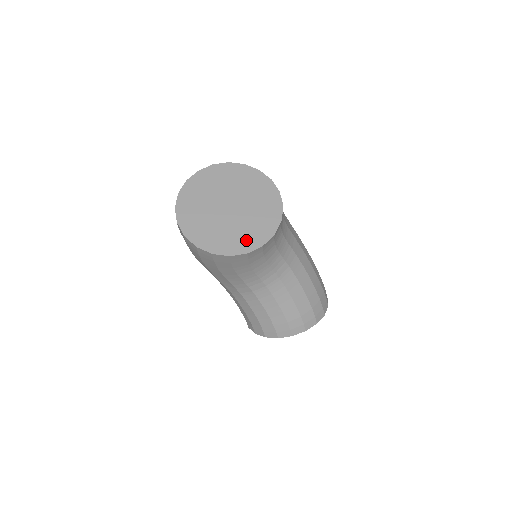
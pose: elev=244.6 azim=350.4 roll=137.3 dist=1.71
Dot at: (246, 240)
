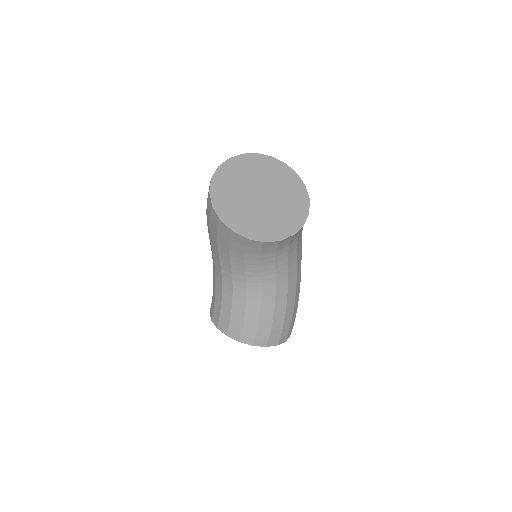
Dot at: (255, 229)
